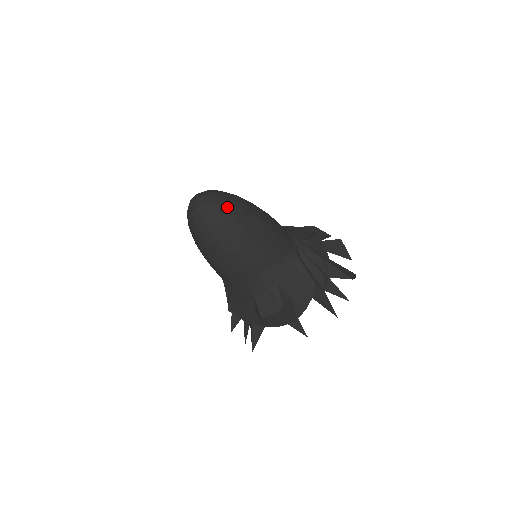
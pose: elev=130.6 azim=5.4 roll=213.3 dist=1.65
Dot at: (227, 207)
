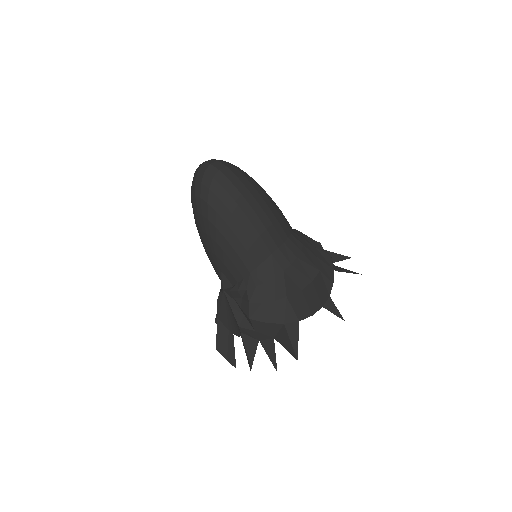
Dot at: (238, 168)
